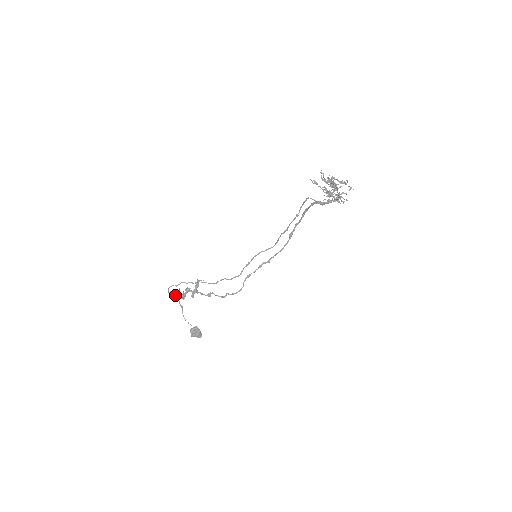
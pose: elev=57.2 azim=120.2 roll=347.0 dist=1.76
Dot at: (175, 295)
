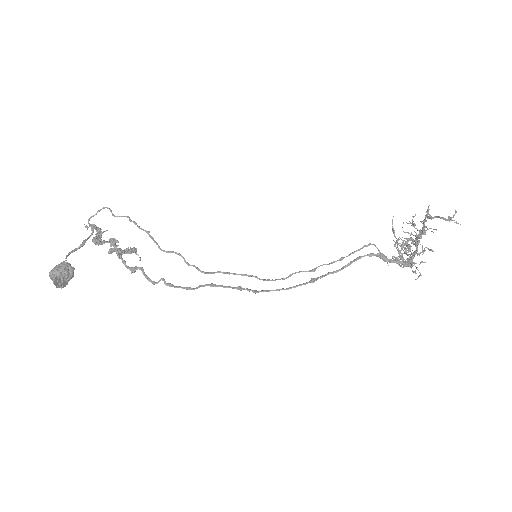
Dot at: (95, 226)
